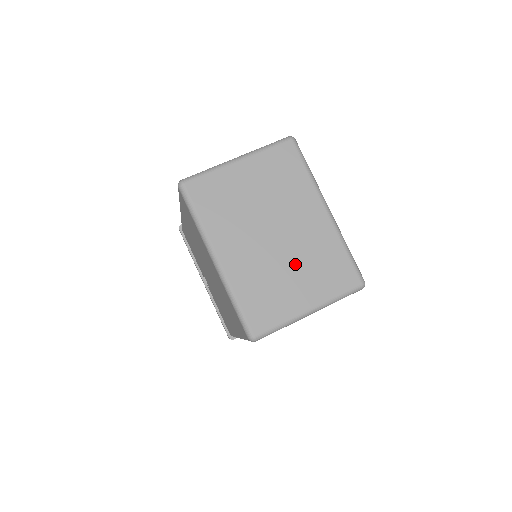
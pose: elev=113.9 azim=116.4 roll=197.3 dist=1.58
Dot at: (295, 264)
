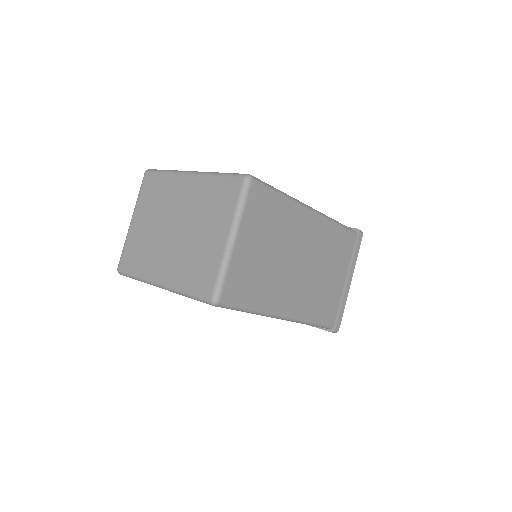
Dot at: (198, 226)
